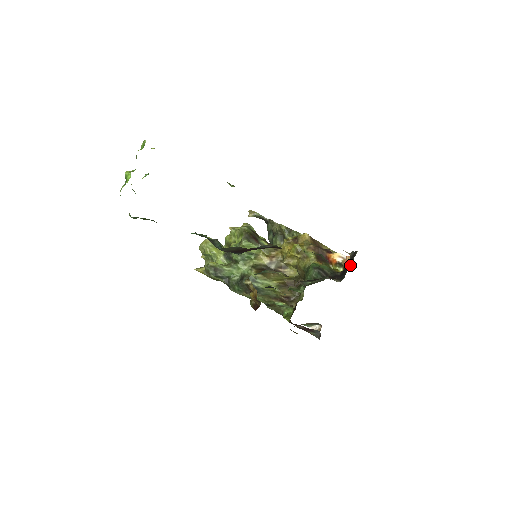
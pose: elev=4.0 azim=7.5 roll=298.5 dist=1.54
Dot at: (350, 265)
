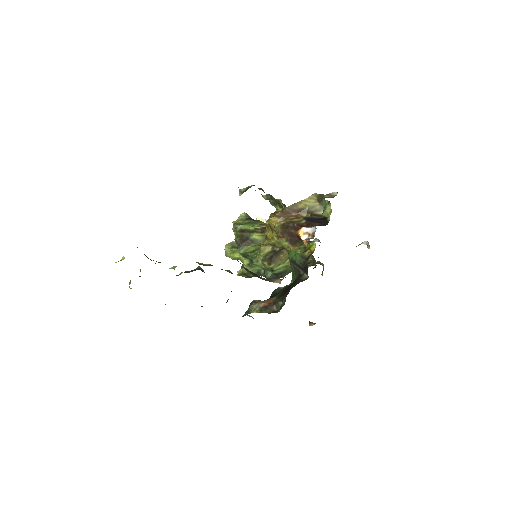
Dot at: occluded
